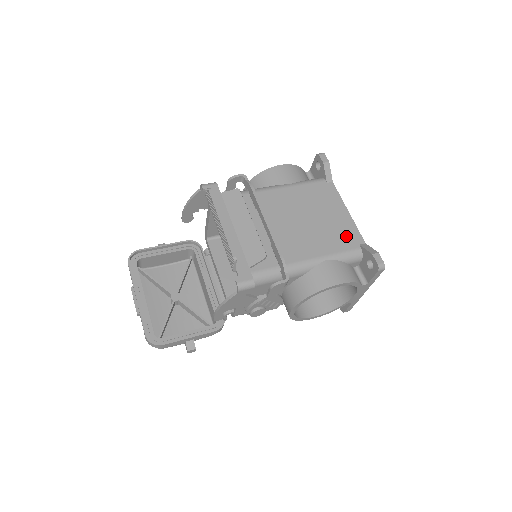
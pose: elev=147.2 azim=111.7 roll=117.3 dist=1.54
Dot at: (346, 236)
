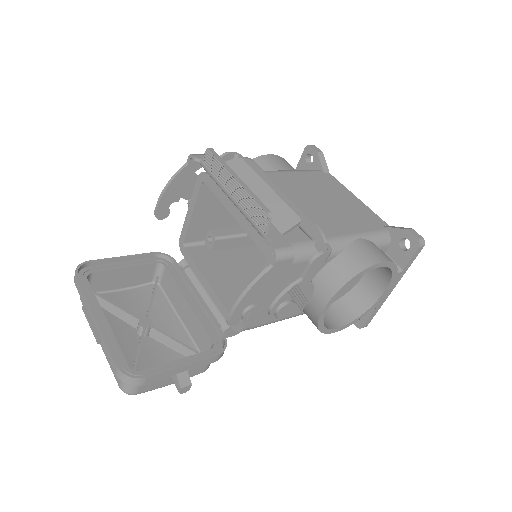
Dot at: (367, 218)
